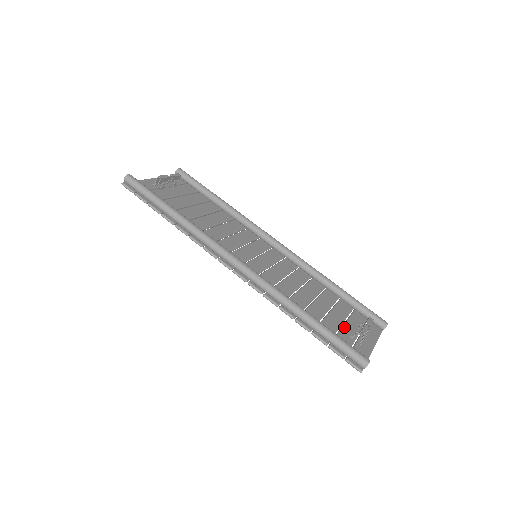
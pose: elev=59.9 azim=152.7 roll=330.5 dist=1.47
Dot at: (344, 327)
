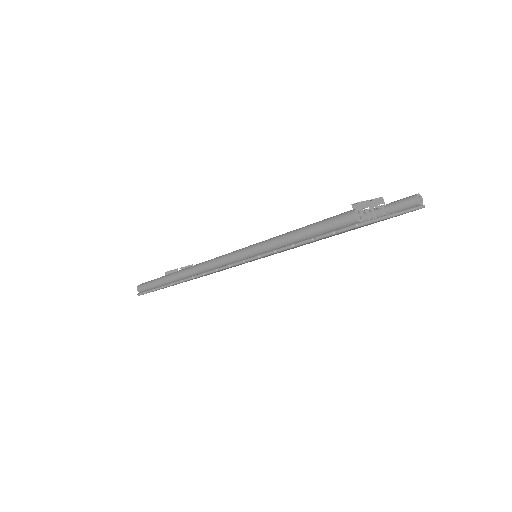
Dot at: occluded
